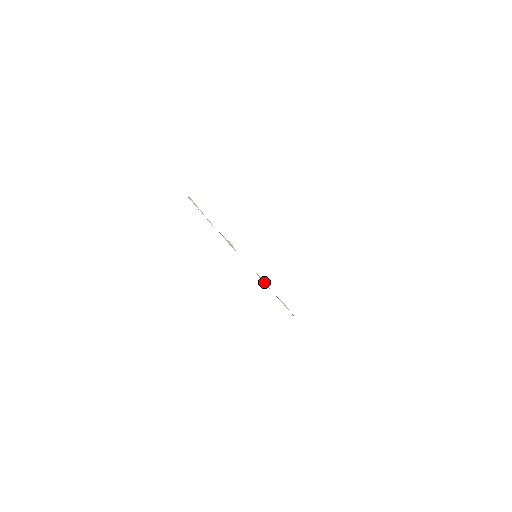
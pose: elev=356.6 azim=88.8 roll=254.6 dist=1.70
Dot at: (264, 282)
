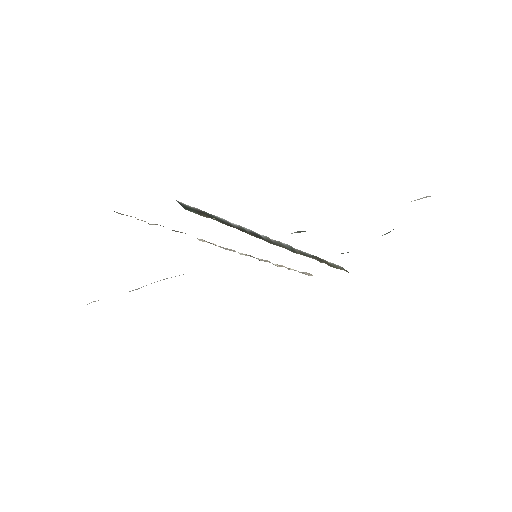
Dot at: occluded
